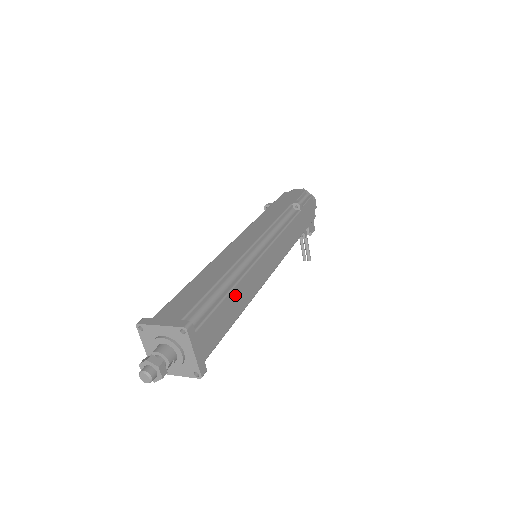
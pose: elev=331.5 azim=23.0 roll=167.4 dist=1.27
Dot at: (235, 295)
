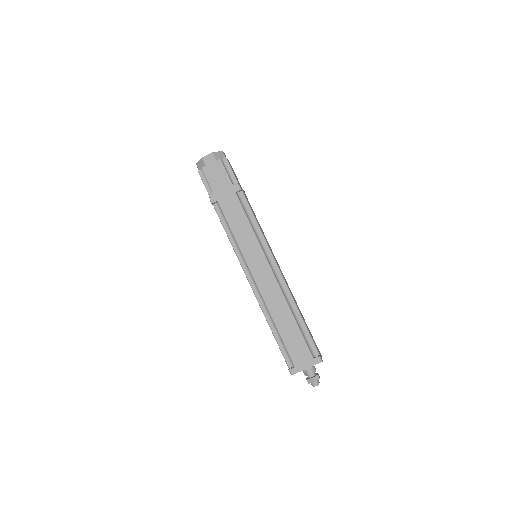
Dot at: (299, 311)
